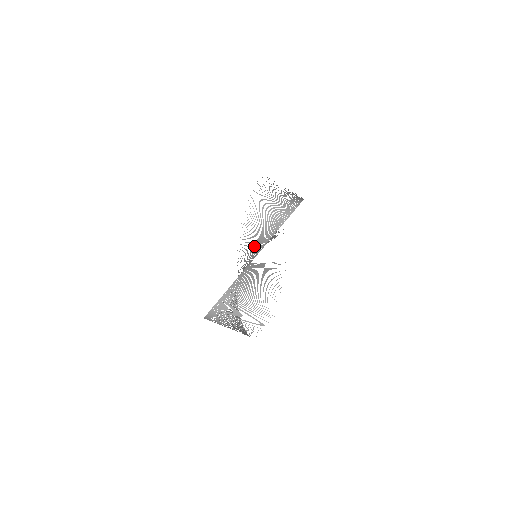
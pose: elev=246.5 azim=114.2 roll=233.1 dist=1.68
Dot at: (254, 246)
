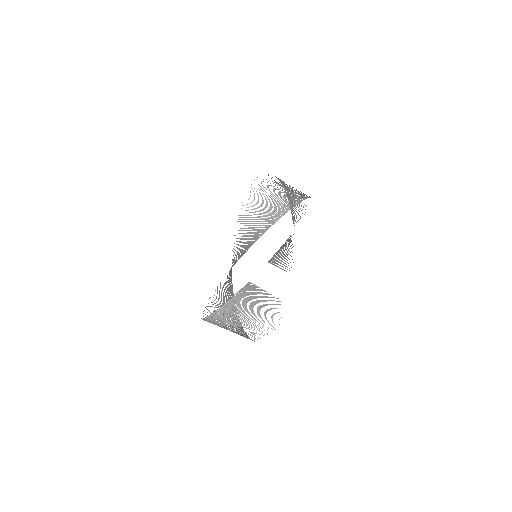
Dot at: (255, 227)
